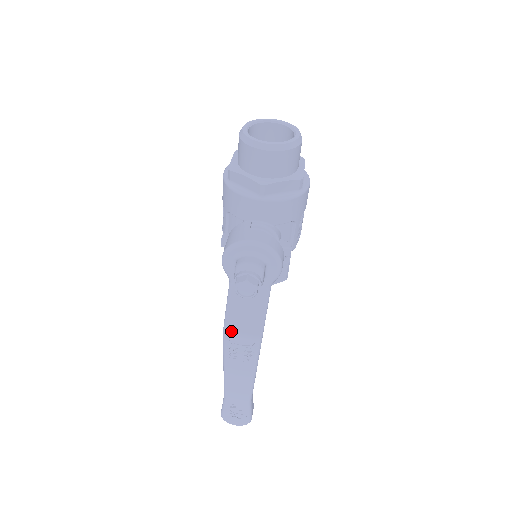
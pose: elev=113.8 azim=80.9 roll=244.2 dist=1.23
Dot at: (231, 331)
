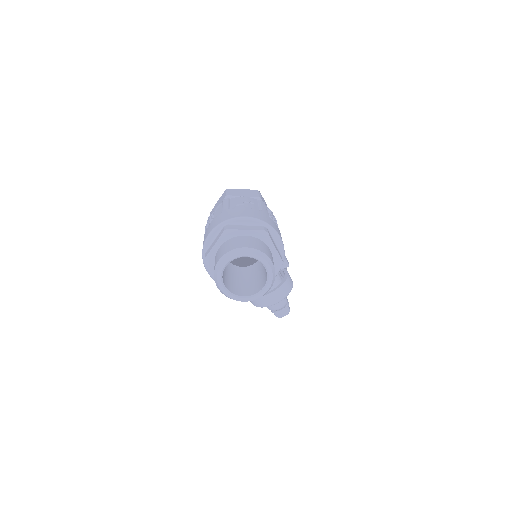
Dot at: occluded
